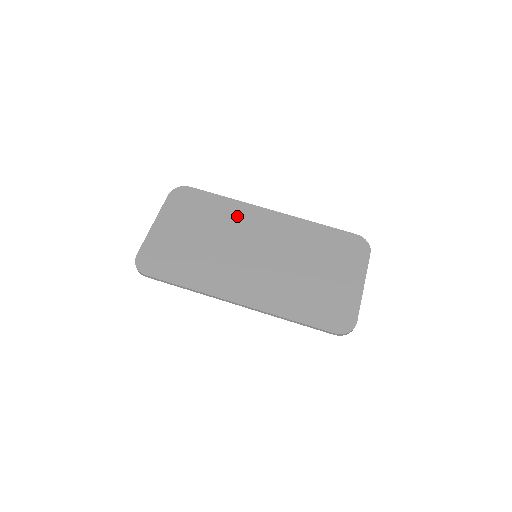
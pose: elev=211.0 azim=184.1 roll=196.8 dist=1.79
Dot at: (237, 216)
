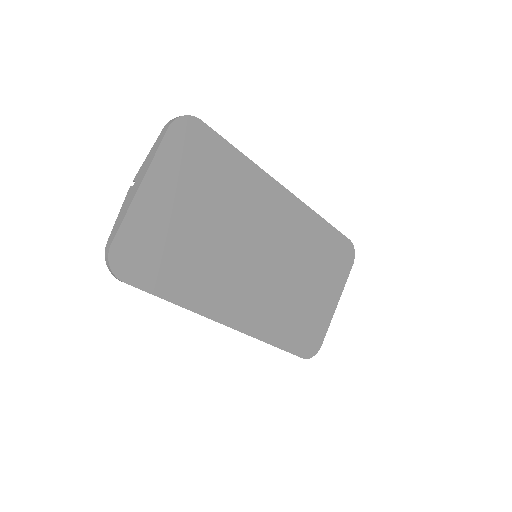
Dot at: (251, 193)
